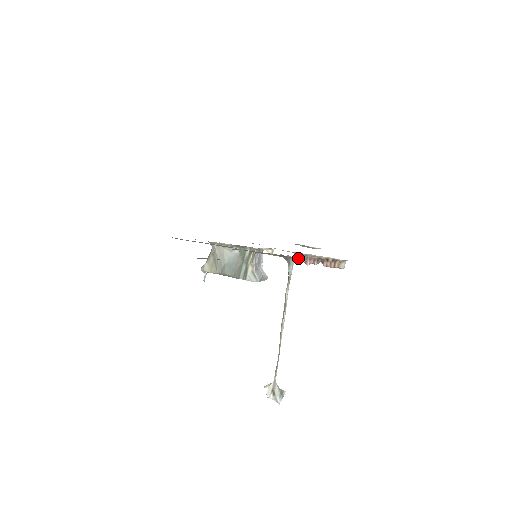
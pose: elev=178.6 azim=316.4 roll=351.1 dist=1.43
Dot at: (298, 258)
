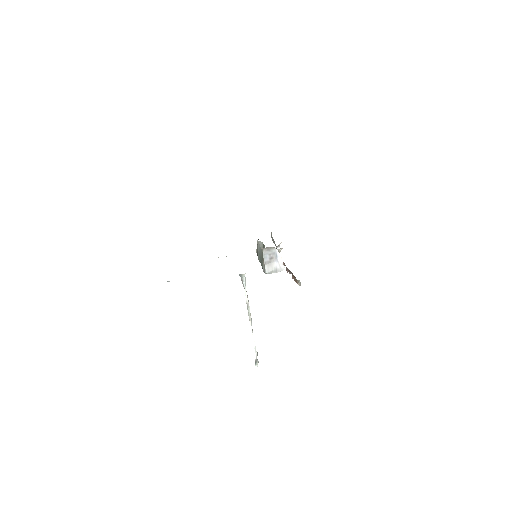
Dot at: occluded
